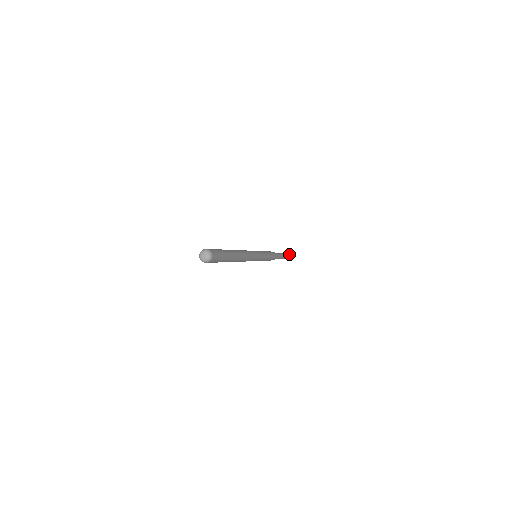
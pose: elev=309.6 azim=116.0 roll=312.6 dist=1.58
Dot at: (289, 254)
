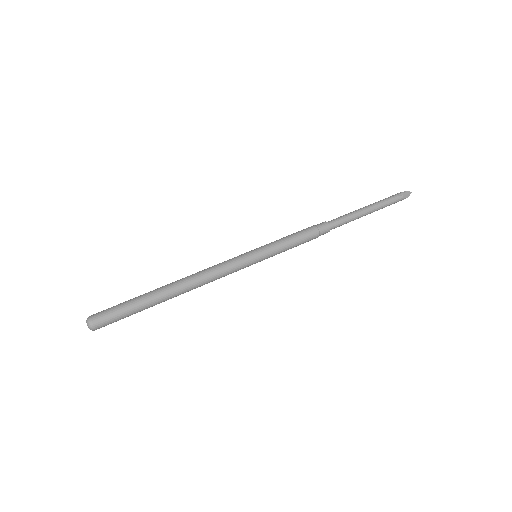
Dot at: (400, 199)
